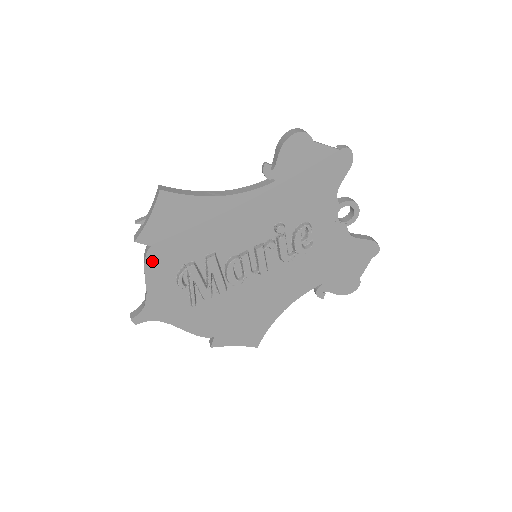
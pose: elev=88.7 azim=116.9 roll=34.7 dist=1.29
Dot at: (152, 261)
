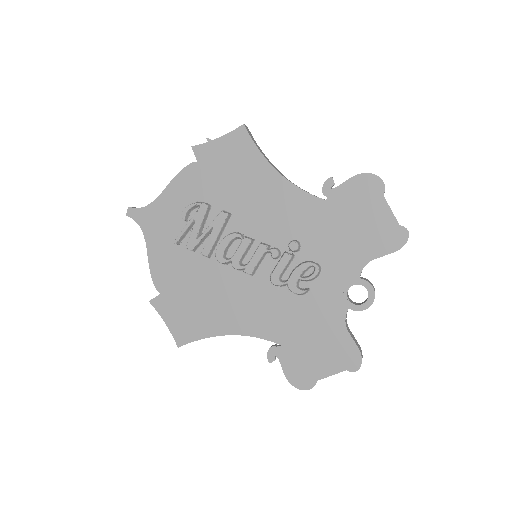
Dot at: (187, 174)
